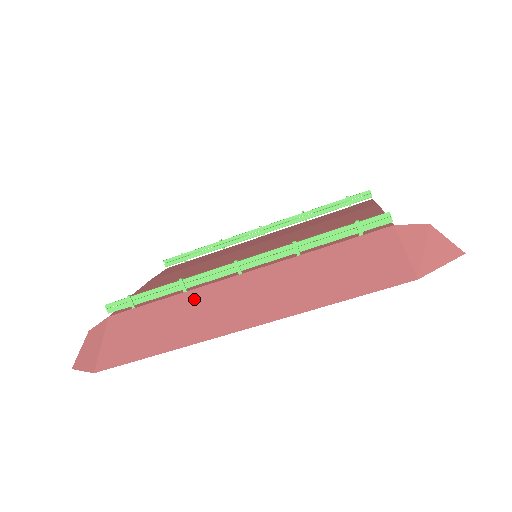
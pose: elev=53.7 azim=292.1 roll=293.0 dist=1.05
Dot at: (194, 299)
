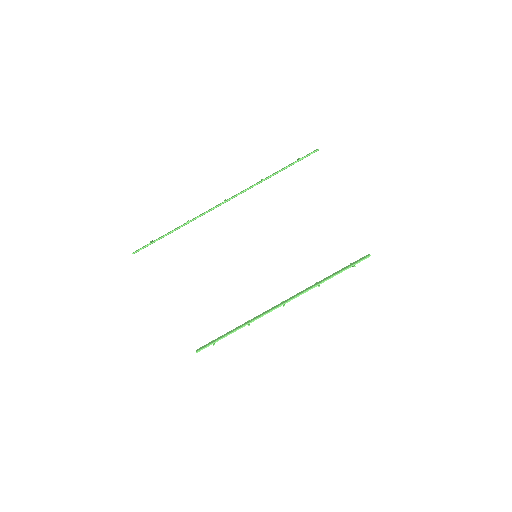
Dot at: occluded
